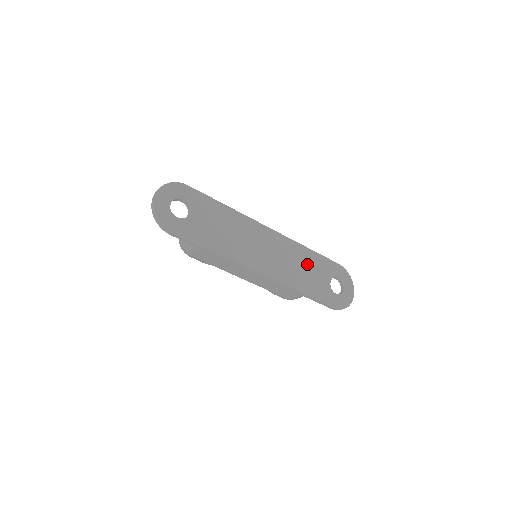
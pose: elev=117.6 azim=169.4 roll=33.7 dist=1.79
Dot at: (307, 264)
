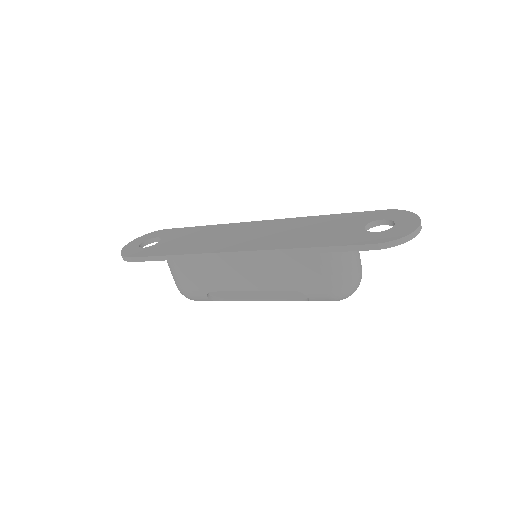
Dot at: (319, 226)
